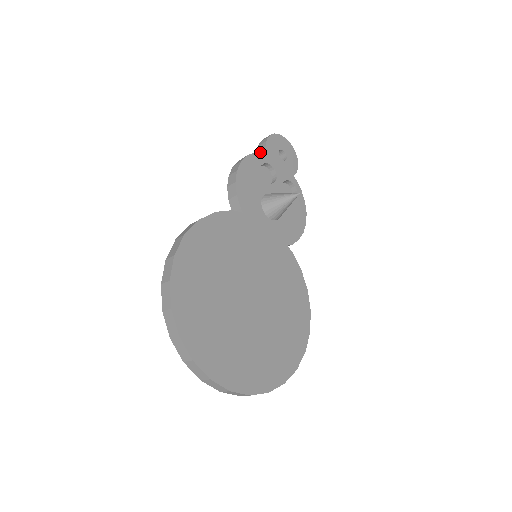
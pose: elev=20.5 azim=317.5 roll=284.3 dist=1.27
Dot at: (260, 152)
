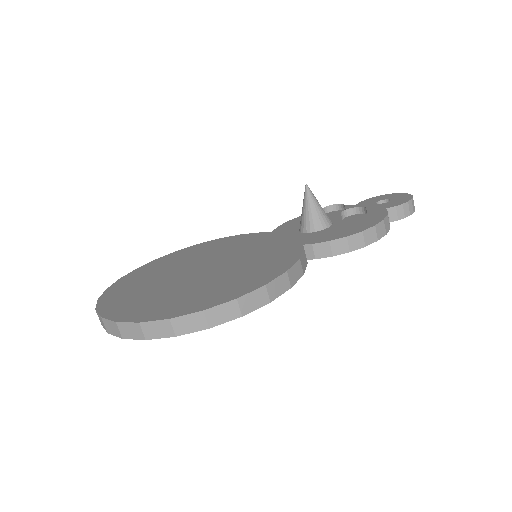
Dot at: (347, 205)
